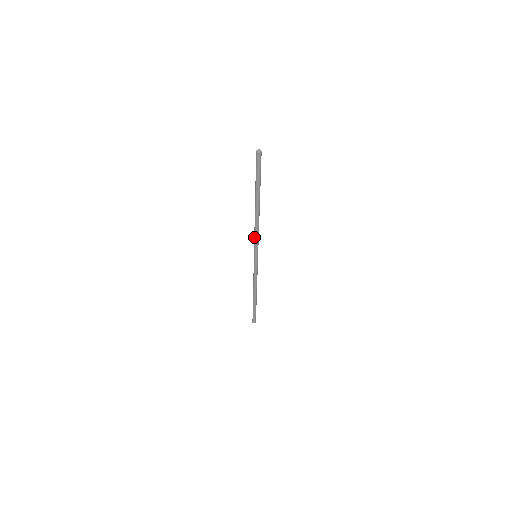
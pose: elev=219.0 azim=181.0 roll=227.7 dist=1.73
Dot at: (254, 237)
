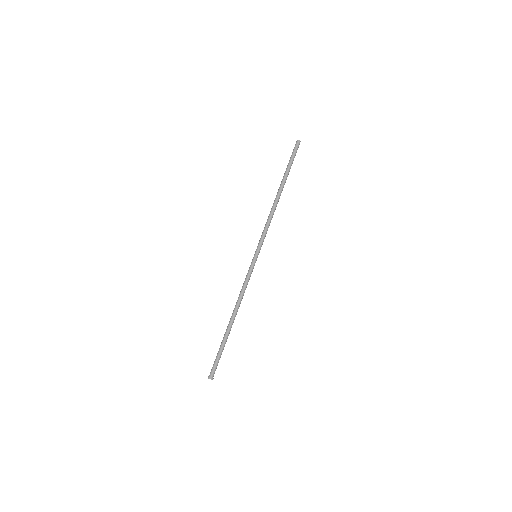
Dot at: (264, 229)
